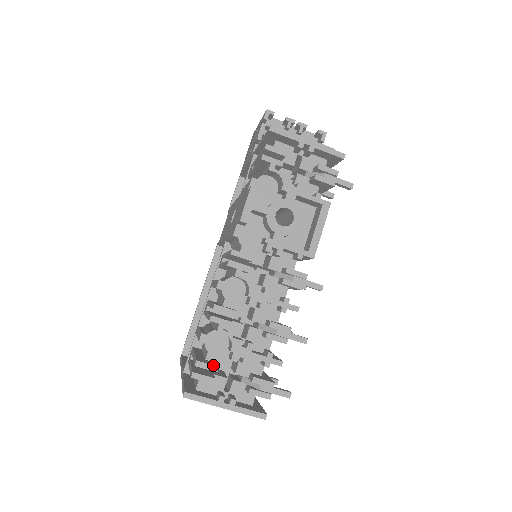
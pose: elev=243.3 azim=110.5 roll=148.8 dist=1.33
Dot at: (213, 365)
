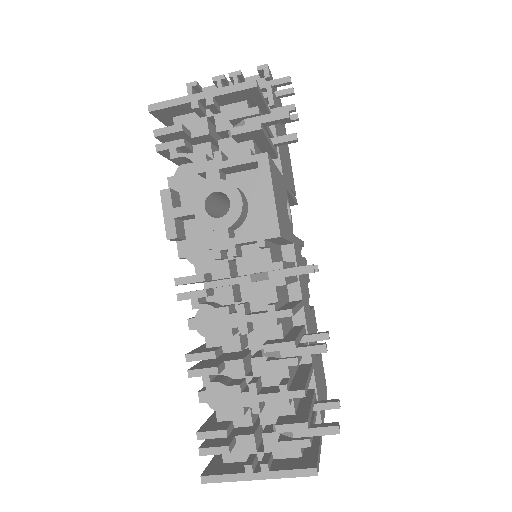
Dot at: (218, 430)
